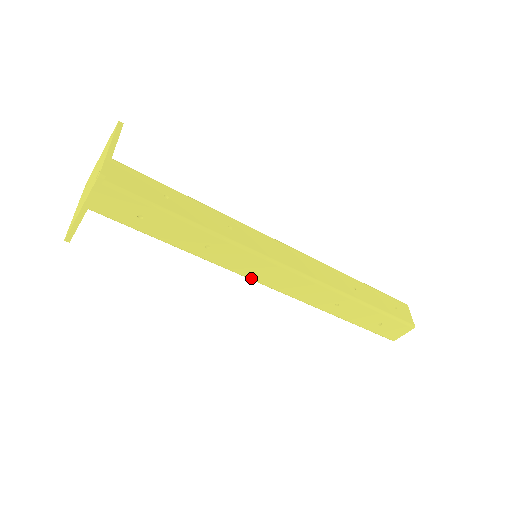
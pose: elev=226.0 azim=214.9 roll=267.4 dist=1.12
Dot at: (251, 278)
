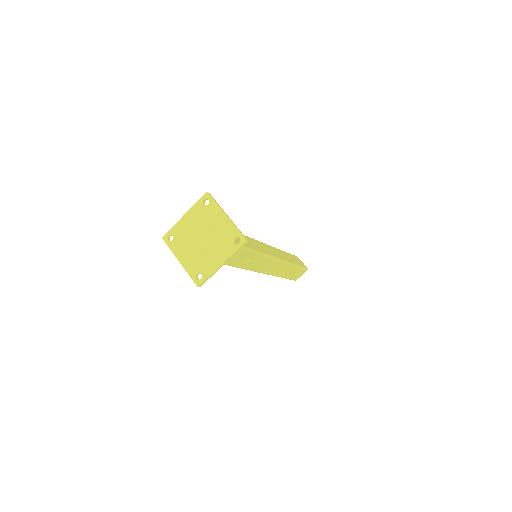
Dot at: (257, 271)
